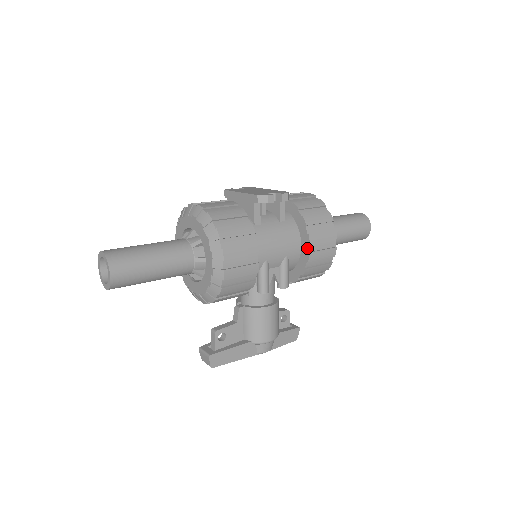
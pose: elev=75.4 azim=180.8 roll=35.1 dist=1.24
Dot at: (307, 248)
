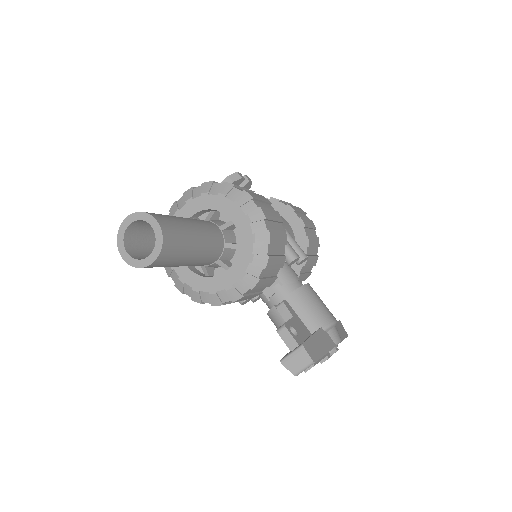
Dot at: (295, 216)
